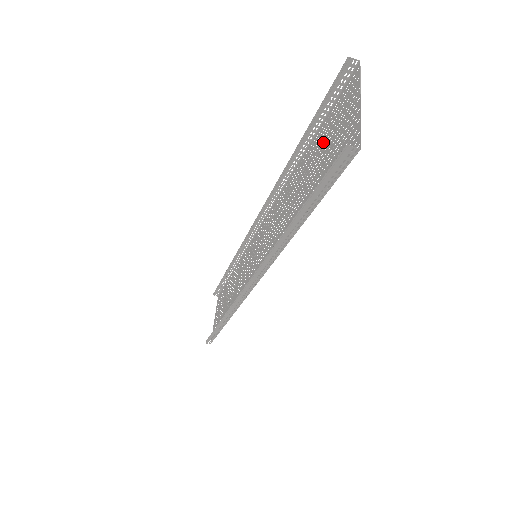
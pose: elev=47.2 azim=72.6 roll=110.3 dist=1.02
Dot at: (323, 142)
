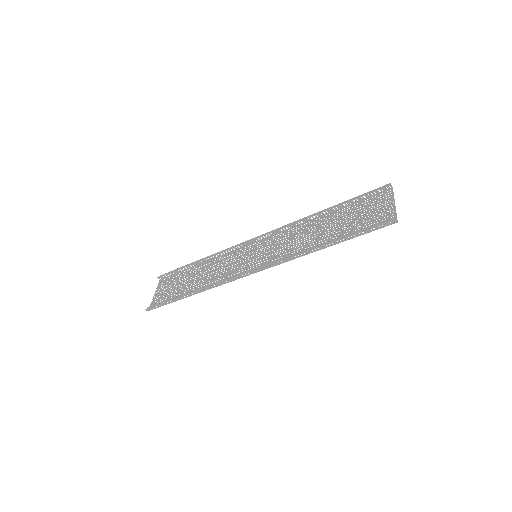
Dot at: (356, 212)
